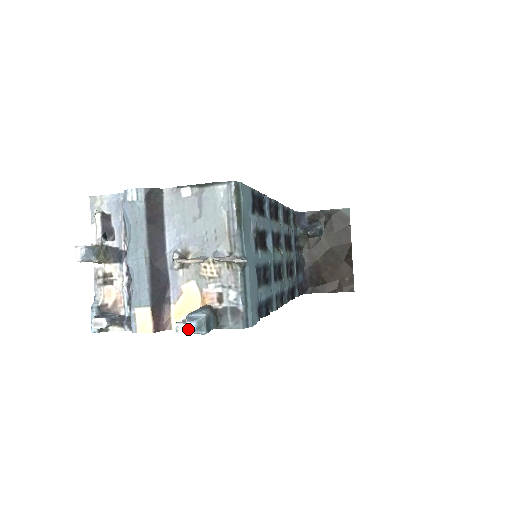
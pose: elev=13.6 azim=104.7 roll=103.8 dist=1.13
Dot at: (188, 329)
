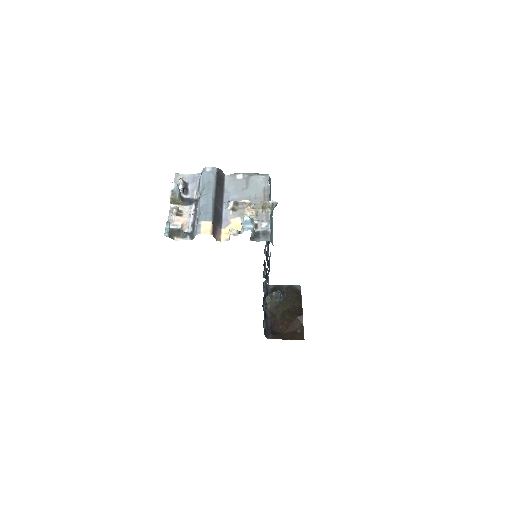
Dot at: (243, 222)
